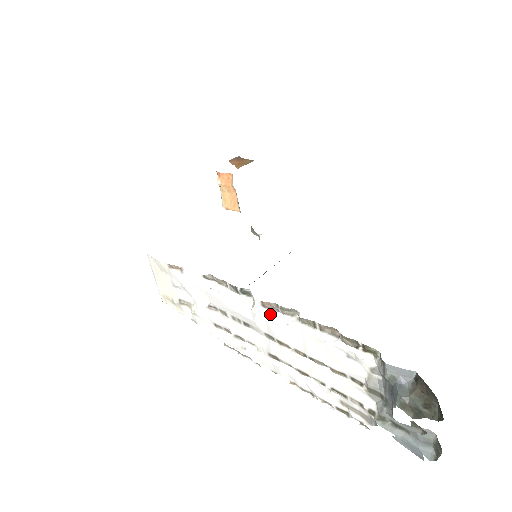
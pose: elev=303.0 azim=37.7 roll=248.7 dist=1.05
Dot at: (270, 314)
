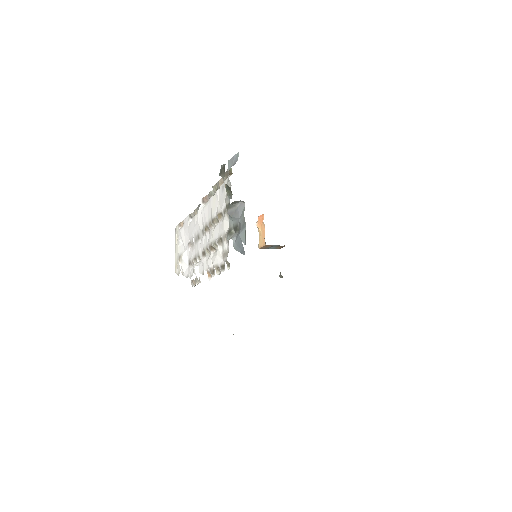
Dot at: occluded
